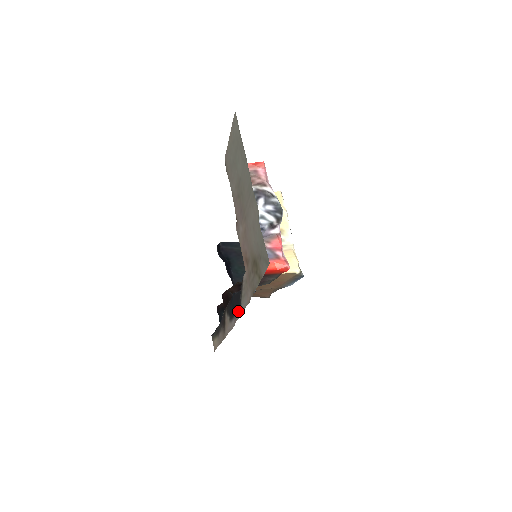
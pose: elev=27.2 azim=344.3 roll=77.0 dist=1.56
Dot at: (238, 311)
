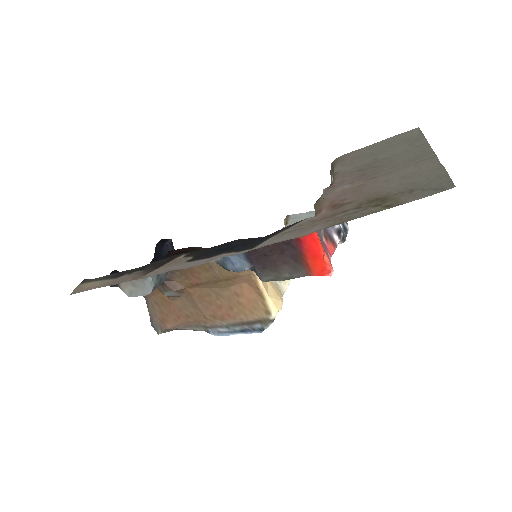
Dot at: (242, 248)
